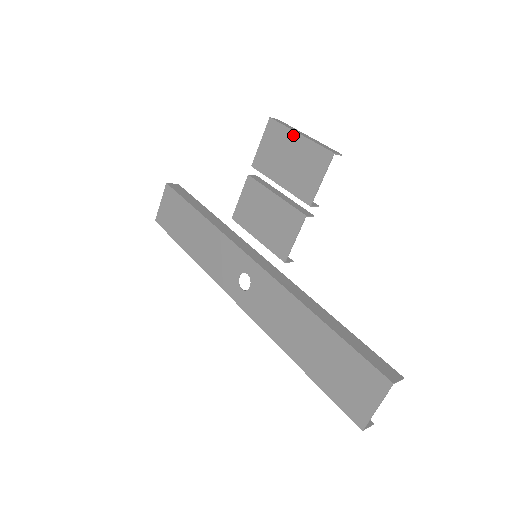
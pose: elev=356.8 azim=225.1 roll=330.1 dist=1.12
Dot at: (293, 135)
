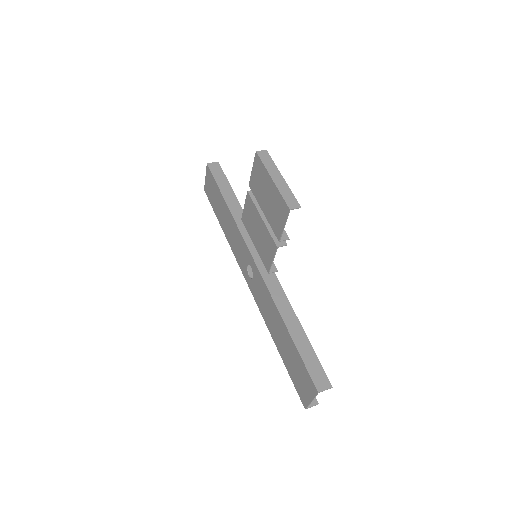
Dot at: (268, 177)
